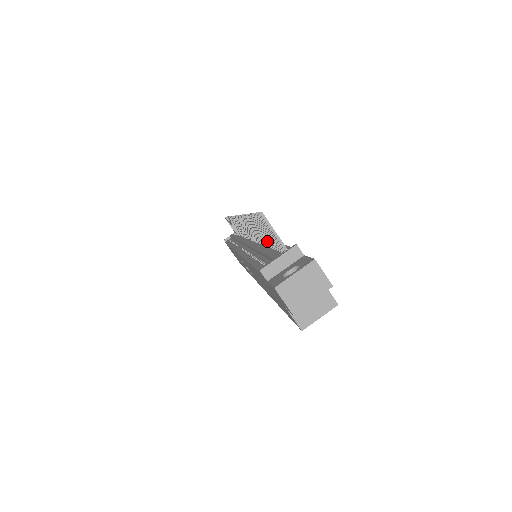
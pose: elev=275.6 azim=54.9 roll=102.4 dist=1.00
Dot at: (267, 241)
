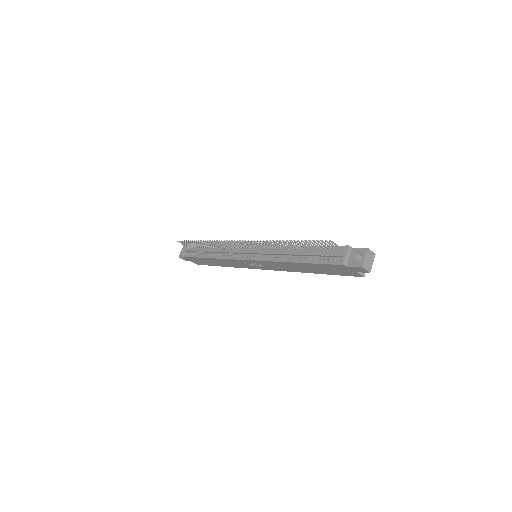
Dot at: (308, 248)
